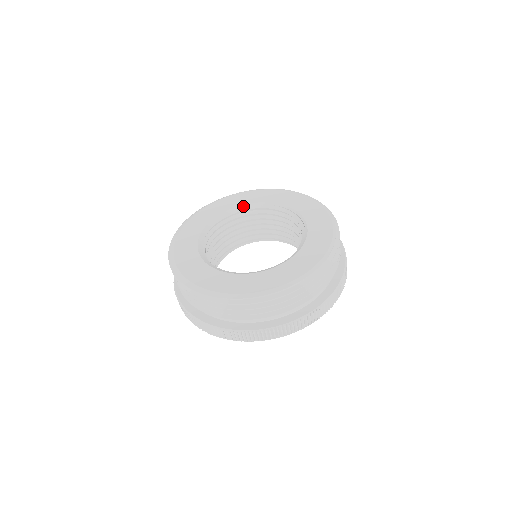
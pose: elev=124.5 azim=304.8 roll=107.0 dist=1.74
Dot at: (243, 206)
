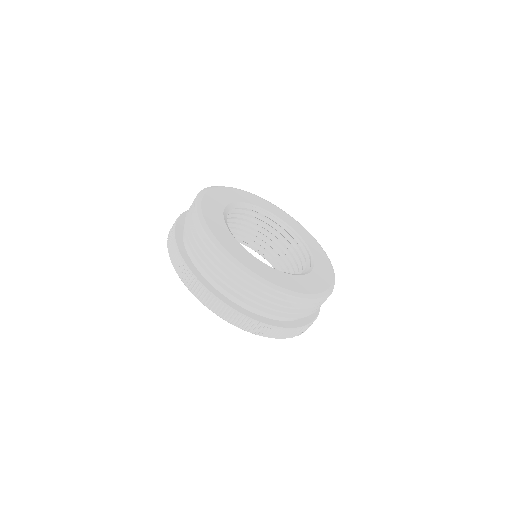
Dot at: (238, 203)
